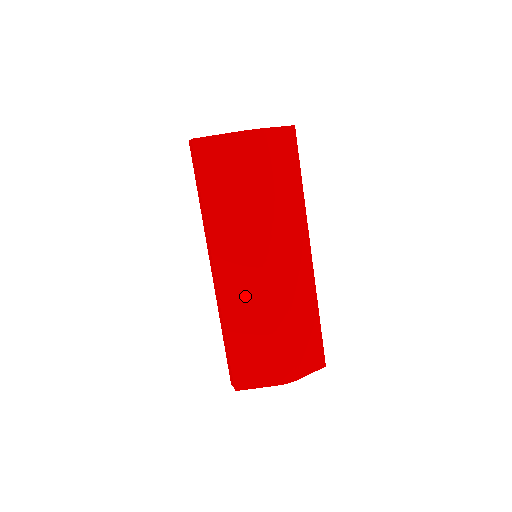
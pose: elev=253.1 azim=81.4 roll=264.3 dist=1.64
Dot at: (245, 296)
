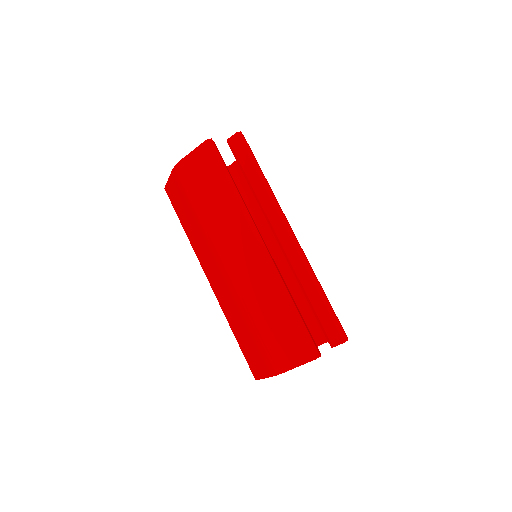
Dot at: (225, 297)
